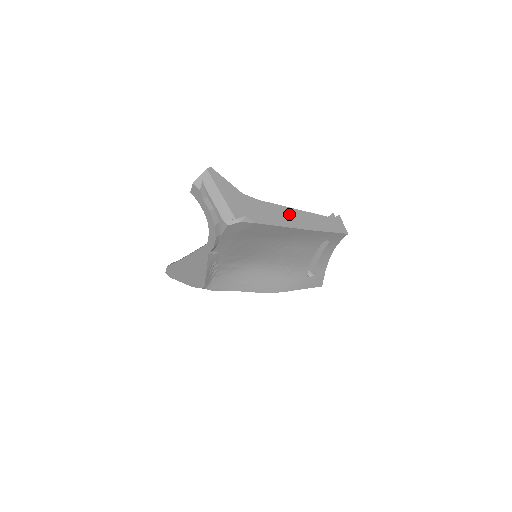
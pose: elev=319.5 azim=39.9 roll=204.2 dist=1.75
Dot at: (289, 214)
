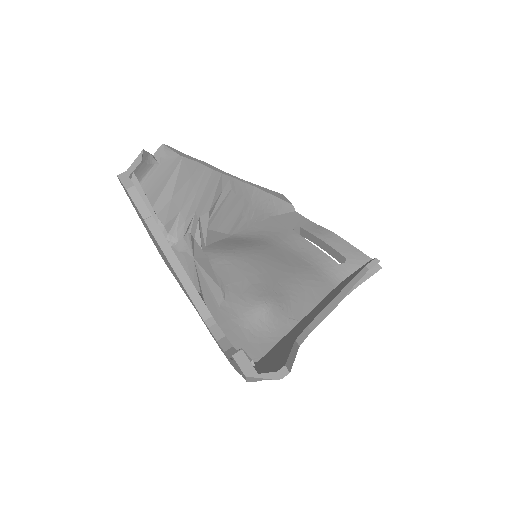
Dot at: occluded
